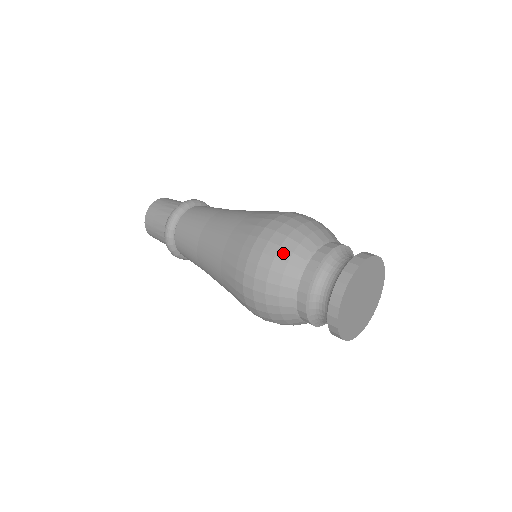
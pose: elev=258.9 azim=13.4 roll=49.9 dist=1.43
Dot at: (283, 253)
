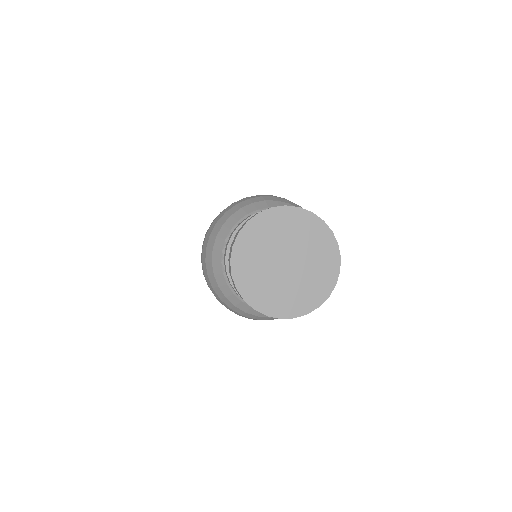
Dot at: (208, 267)
